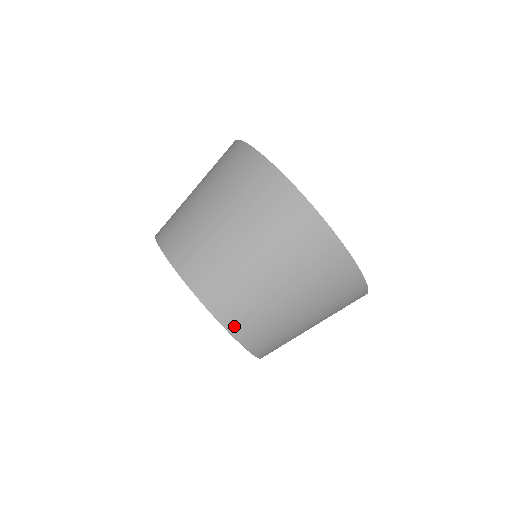
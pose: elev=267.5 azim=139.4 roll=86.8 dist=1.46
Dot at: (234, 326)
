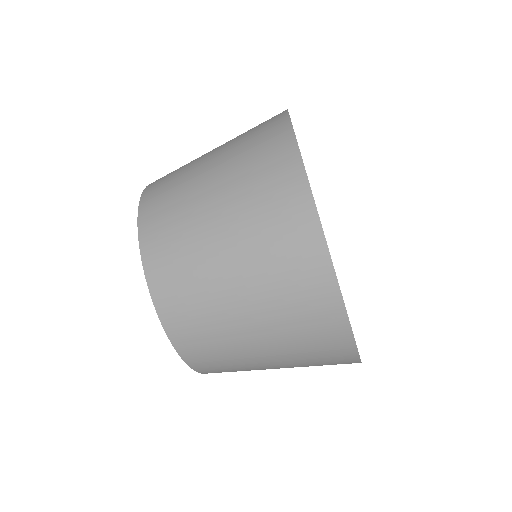
Dot at: (184, 347)
